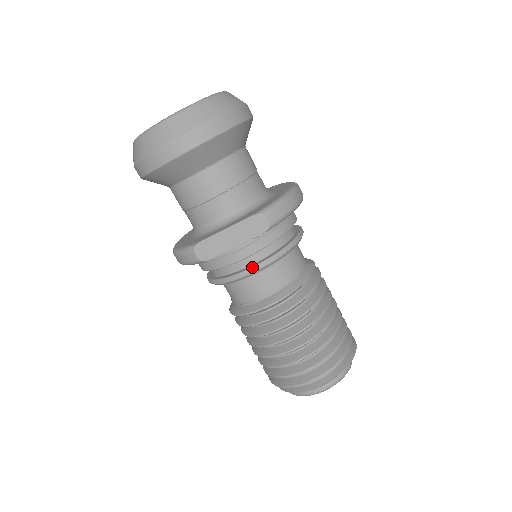
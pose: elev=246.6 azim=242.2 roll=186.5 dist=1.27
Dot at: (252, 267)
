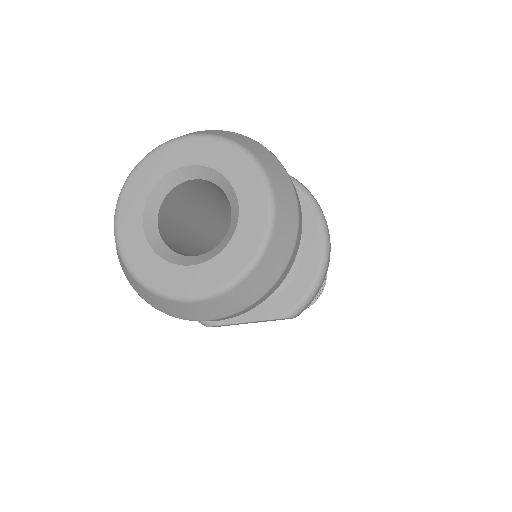
Dot at: occluded
